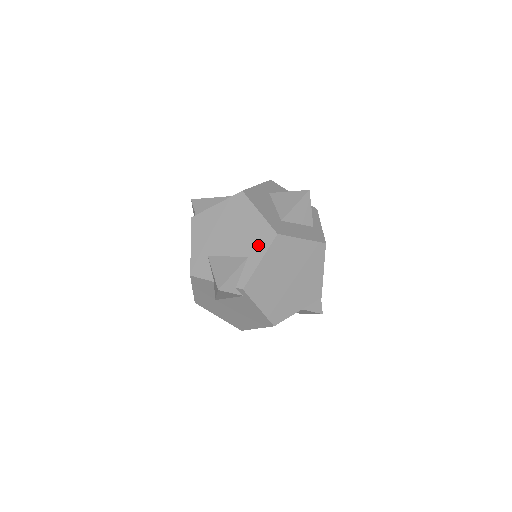
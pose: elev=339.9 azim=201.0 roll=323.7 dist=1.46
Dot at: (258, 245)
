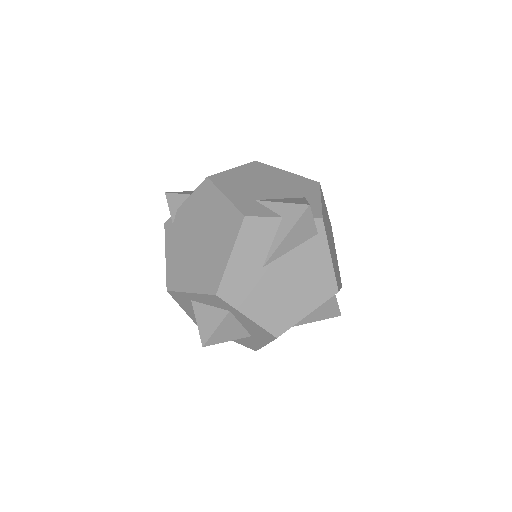
Dot at: (308, 189)
